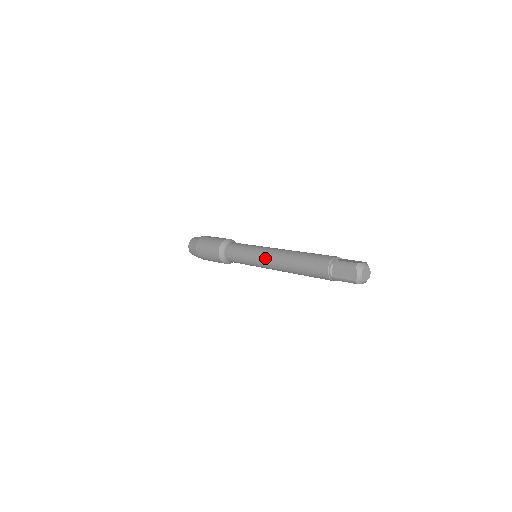
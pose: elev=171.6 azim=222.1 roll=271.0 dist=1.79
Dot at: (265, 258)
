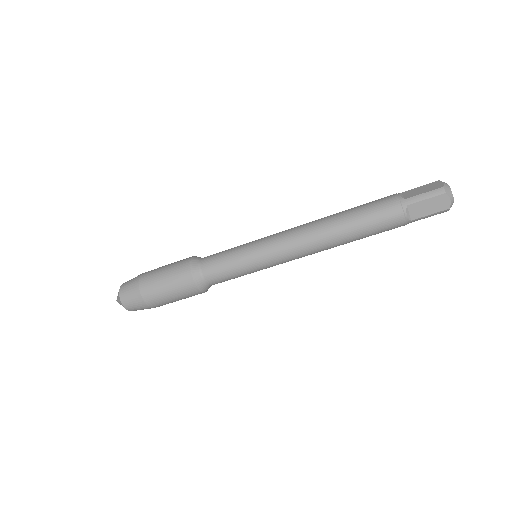
Dot at: (284, 231)
